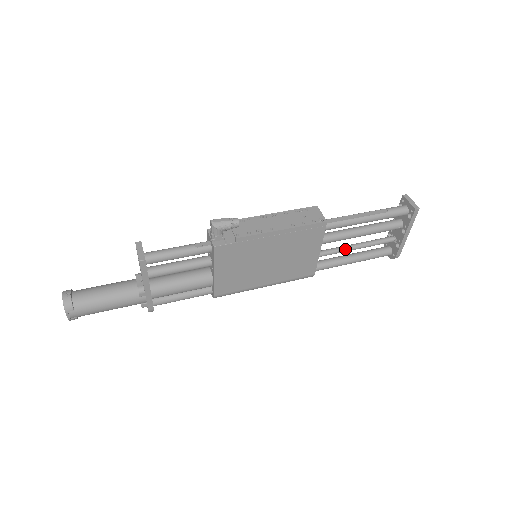
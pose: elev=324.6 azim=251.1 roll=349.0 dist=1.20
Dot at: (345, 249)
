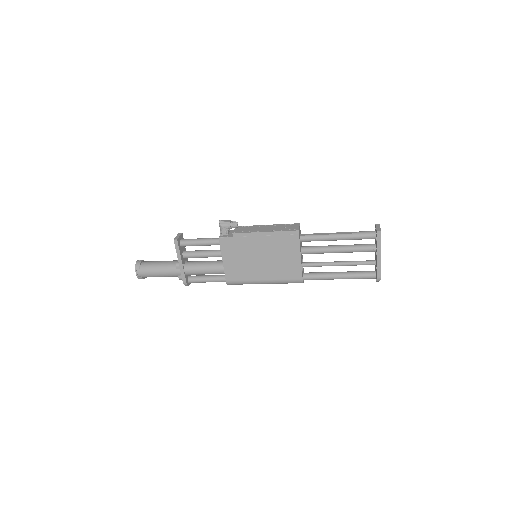
Dot at: (329, 263)
